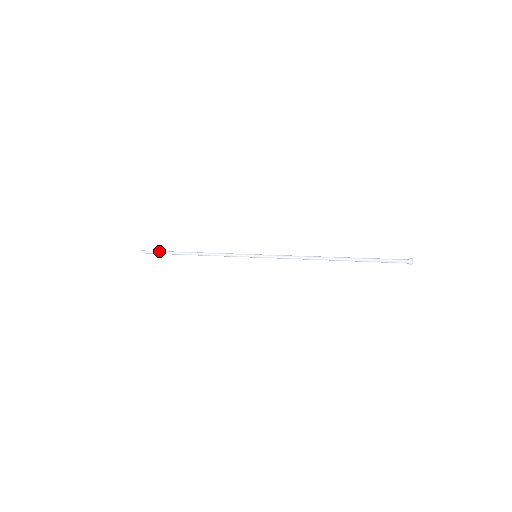
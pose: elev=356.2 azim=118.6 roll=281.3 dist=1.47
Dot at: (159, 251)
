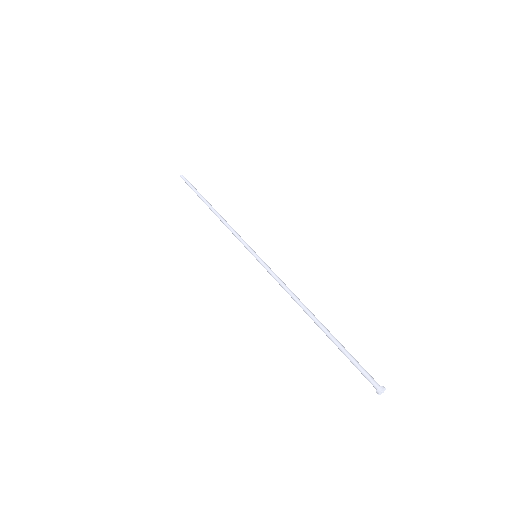
Dot at: (191, 187)
